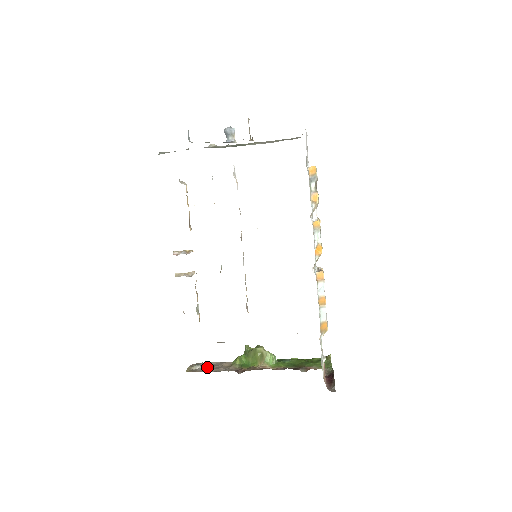
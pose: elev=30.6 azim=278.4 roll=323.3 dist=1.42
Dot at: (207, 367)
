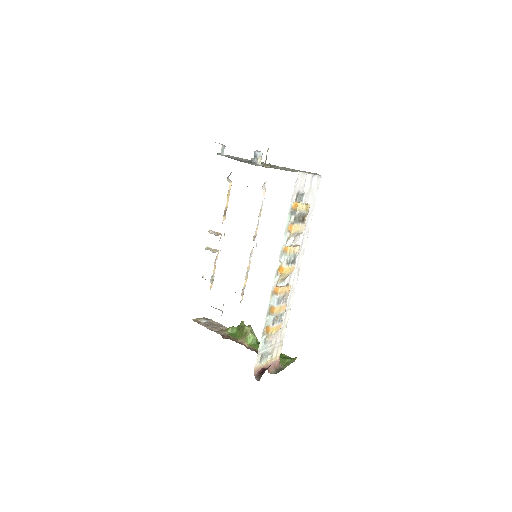
Dot at: (209, 324)
